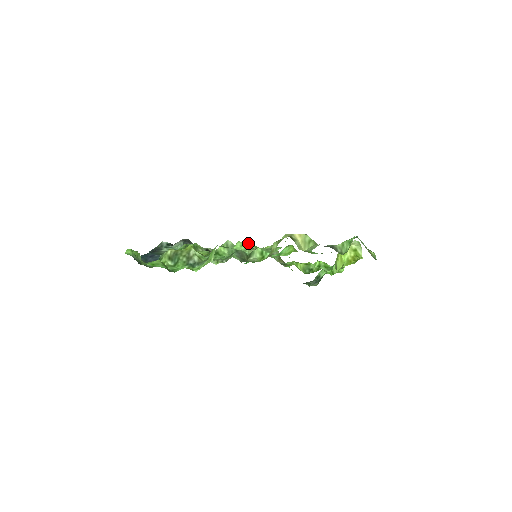
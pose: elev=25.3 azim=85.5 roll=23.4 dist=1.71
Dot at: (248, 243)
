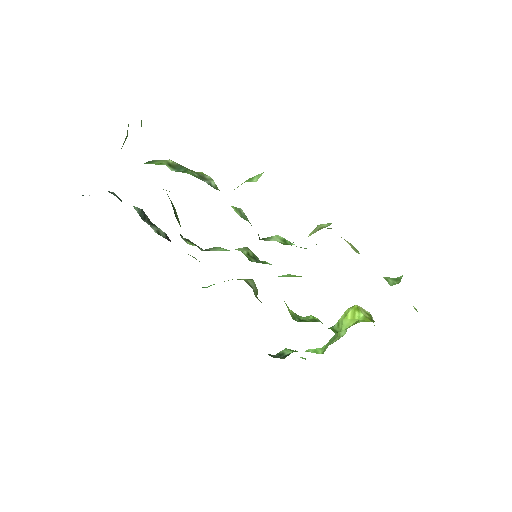
Dot at: occluded
